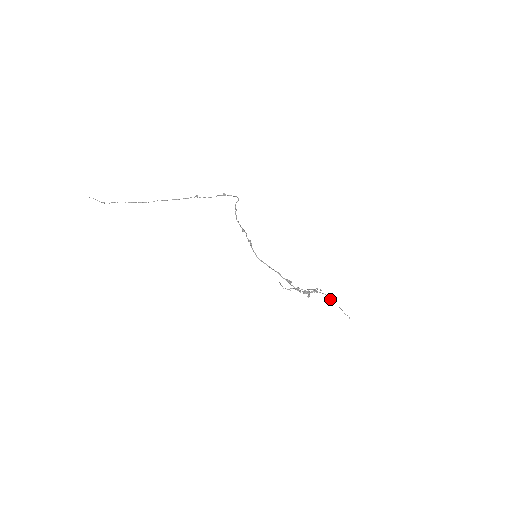
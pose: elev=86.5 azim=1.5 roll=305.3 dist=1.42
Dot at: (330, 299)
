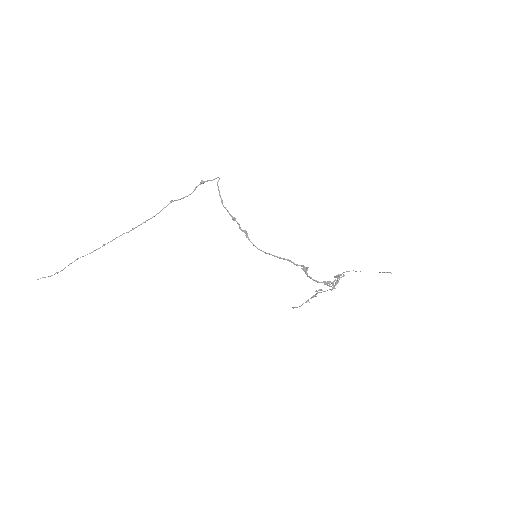
Dot at: occluded
